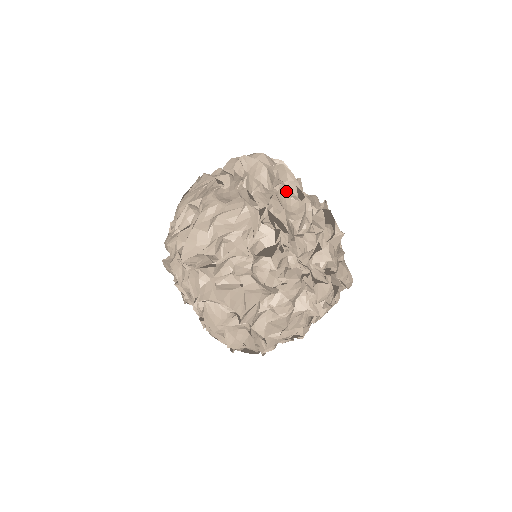
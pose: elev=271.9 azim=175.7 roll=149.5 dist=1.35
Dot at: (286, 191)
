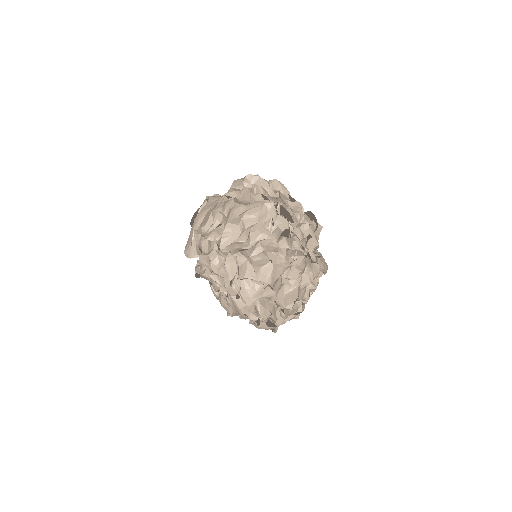
Dot at: (283, 196)
